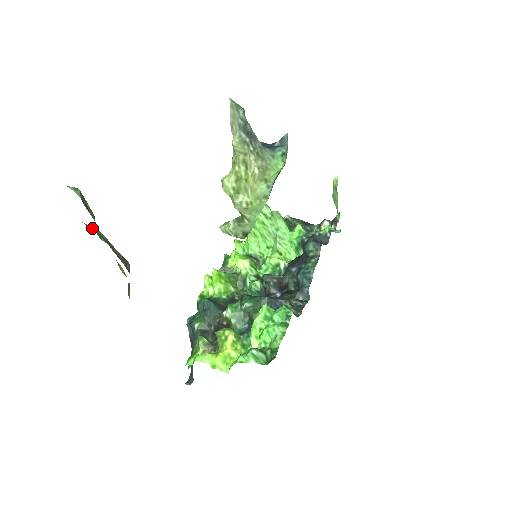
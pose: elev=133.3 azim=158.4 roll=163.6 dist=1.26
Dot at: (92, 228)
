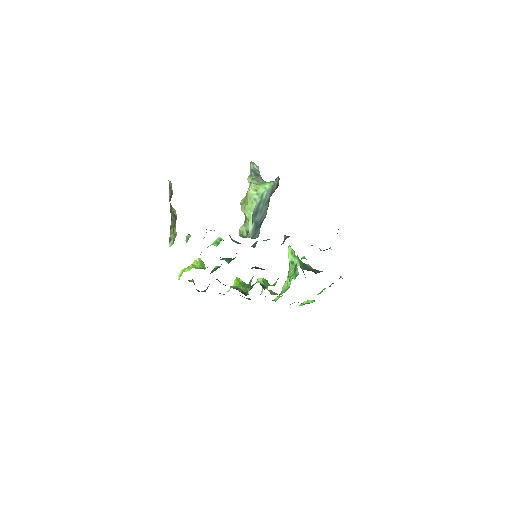
Dot at: (172, 207)
